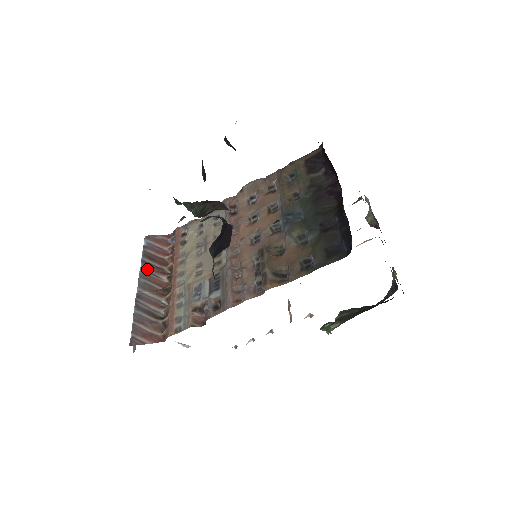
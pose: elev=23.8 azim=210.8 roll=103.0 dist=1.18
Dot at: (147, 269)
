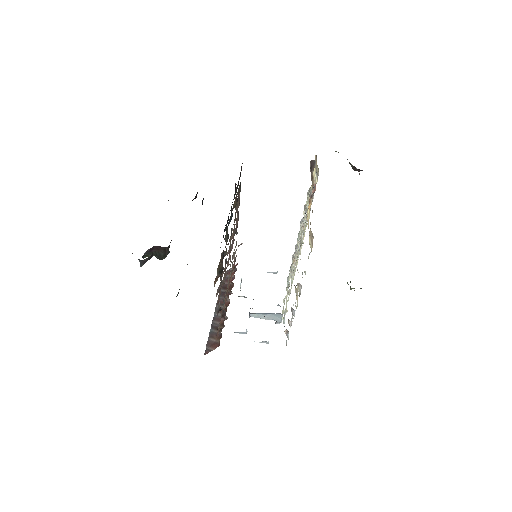
Dot at: (221, 297)
